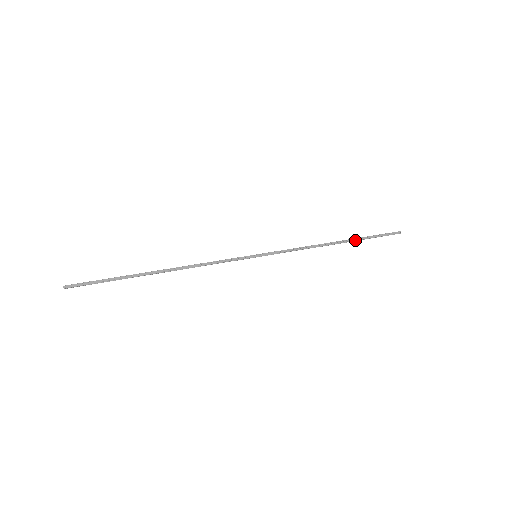
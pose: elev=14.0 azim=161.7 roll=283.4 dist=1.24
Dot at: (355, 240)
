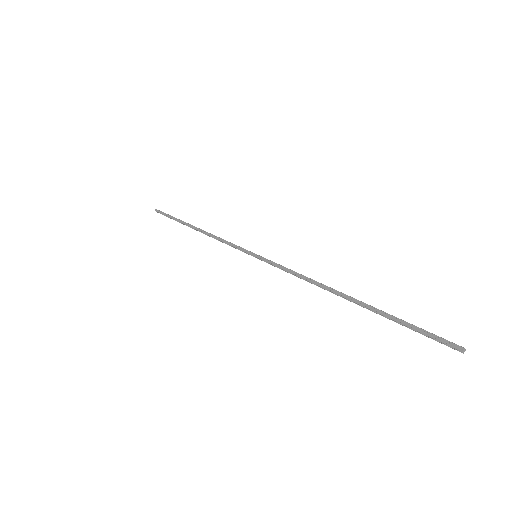
Dot at: (369, 308)
